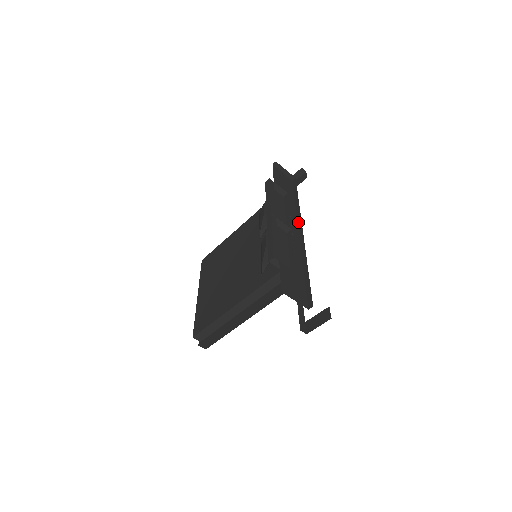
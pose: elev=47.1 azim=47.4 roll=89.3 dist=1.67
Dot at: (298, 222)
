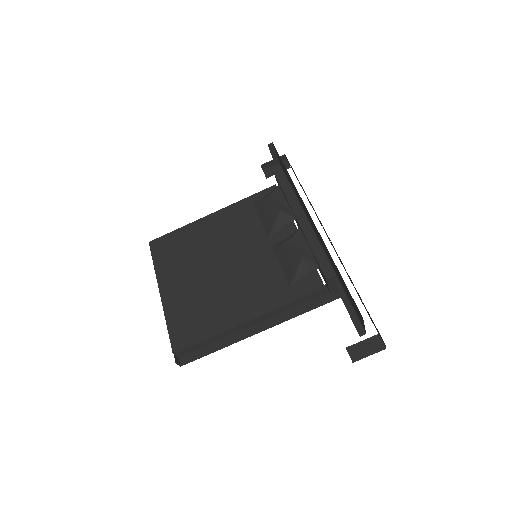
Dot at: occluded
